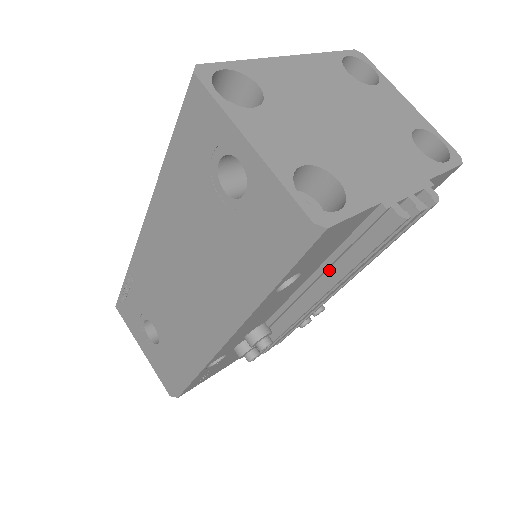
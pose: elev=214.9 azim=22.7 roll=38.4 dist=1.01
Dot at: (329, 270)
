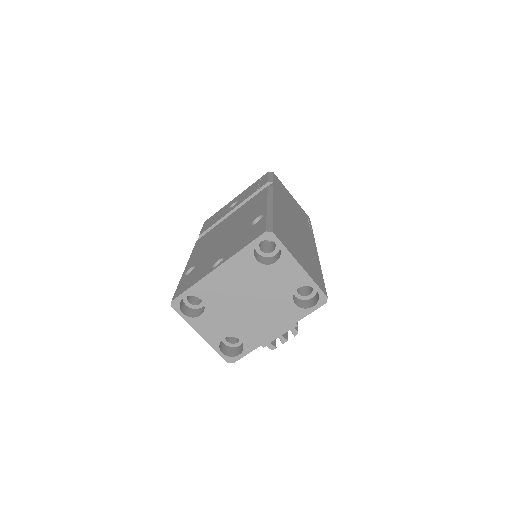
Dot at: occluded
